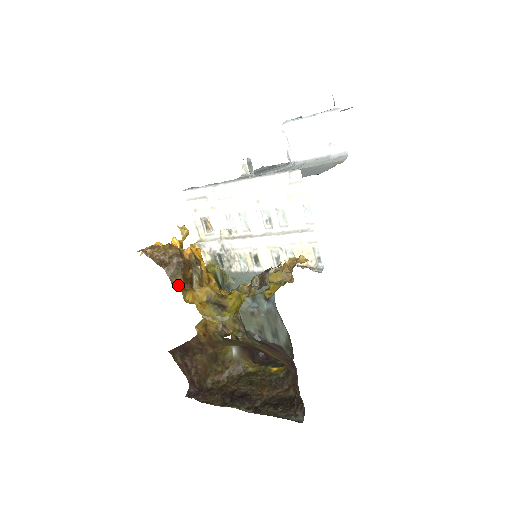
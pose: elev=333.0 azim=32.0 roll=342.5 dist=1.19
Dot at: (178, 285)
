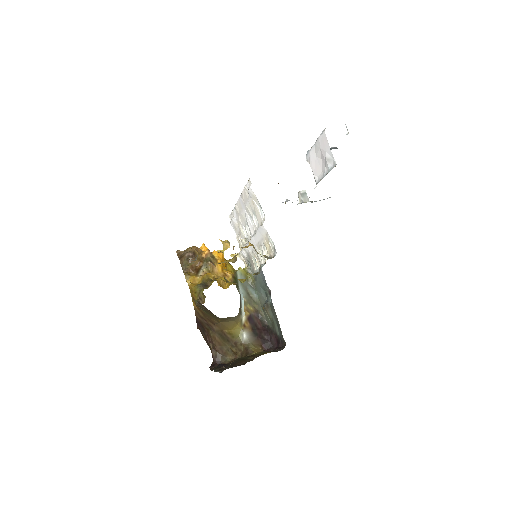
Dot at: (187, 272)
